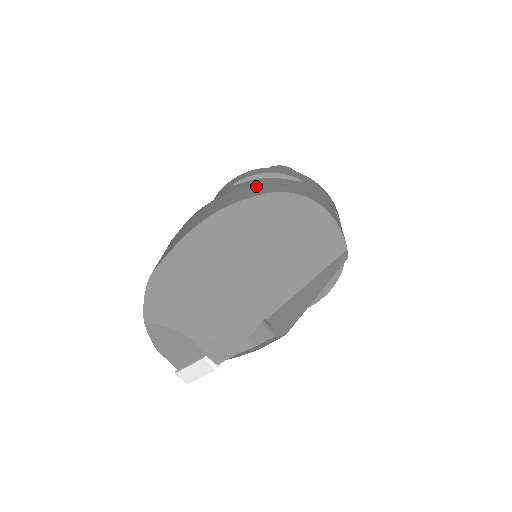
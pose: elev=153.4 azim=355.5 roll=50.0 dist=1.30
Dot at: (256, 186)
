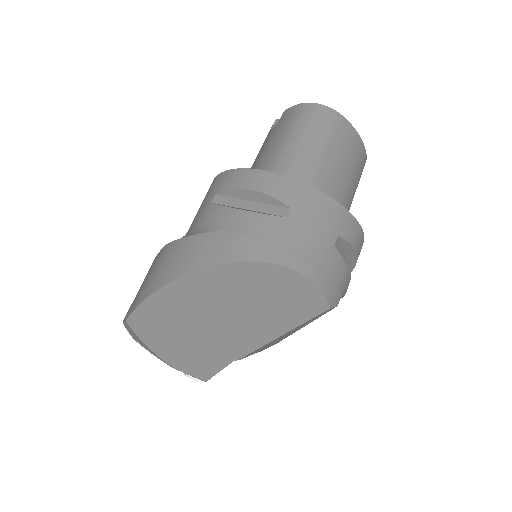
Dot at: (220, 235)
